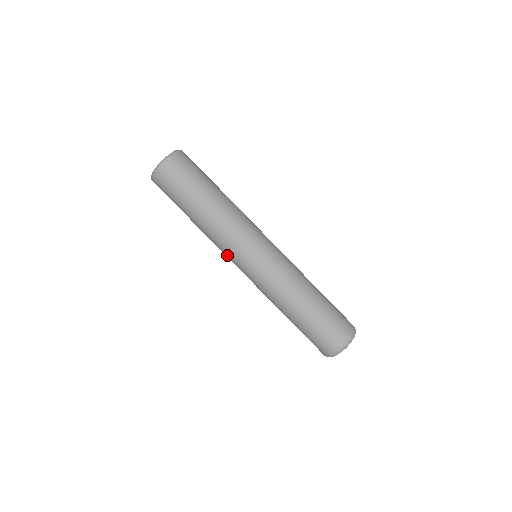
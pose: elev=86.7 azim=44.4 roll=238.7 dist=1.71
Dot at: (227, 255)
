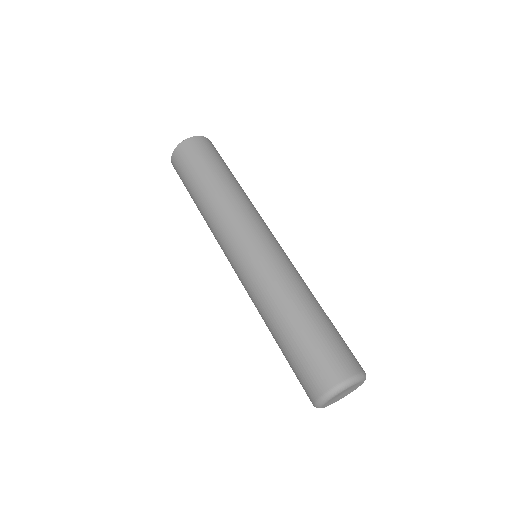
Dot at: (221, 244)
